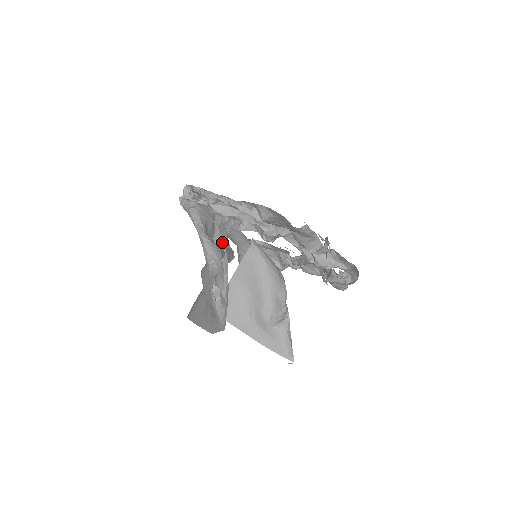
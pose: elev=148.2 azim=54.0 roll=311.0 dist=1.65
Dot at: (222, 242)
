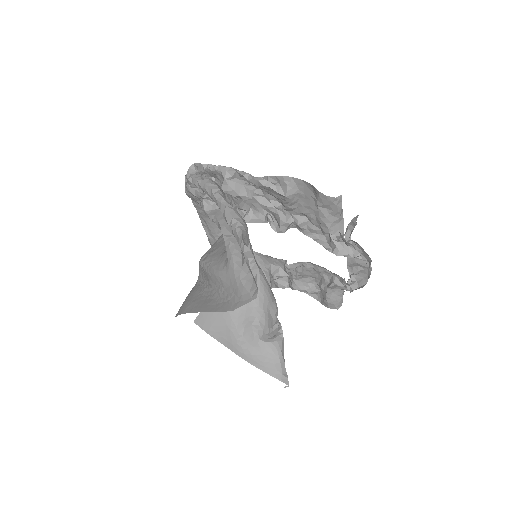
Dot at: occluded
